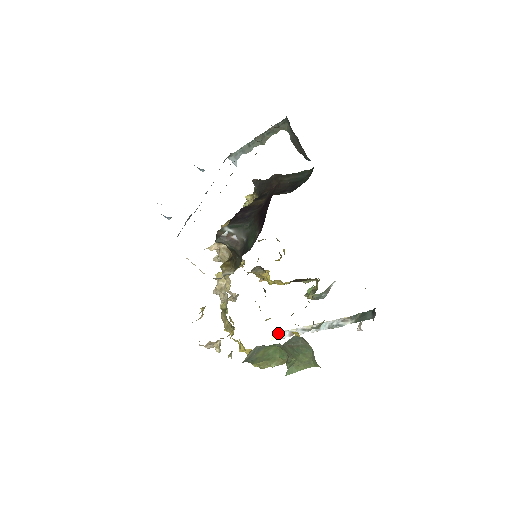
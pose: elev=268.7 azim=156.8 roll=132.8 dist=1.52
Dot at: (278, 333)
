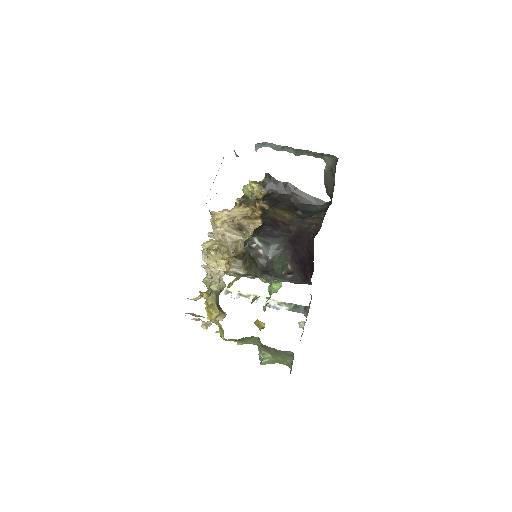
Dot at: occluded
